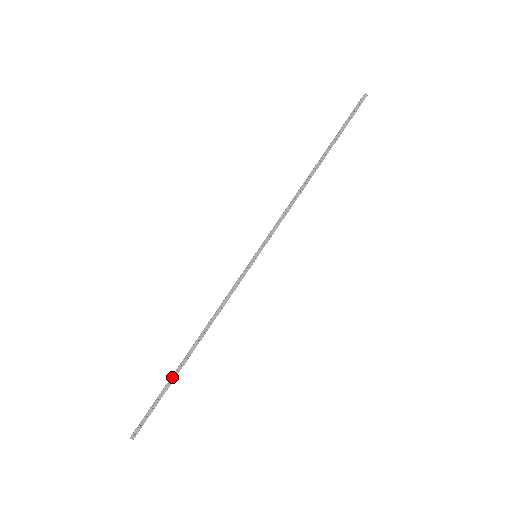
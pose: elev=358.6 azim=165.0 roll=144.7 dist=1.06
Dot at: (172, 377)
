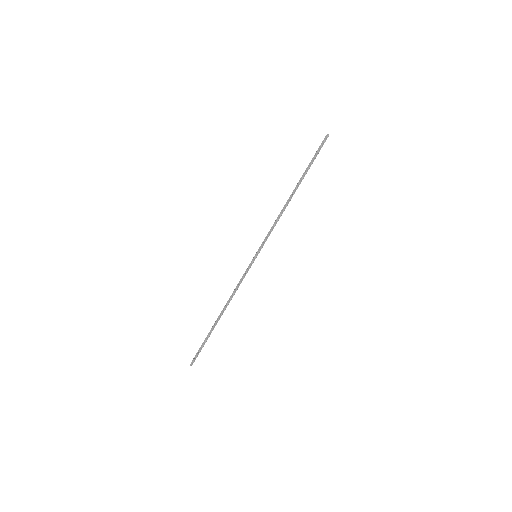
Dot at: (210, 331)
